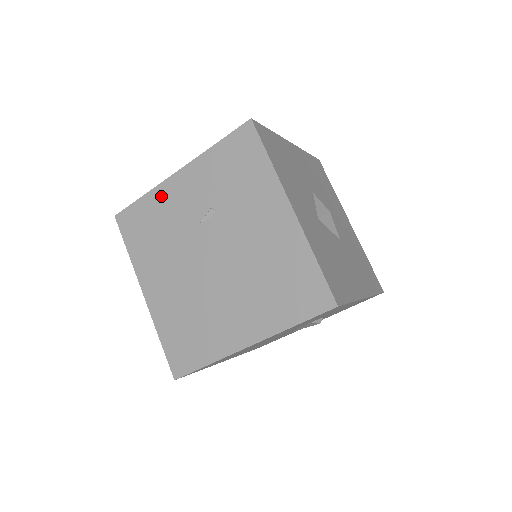
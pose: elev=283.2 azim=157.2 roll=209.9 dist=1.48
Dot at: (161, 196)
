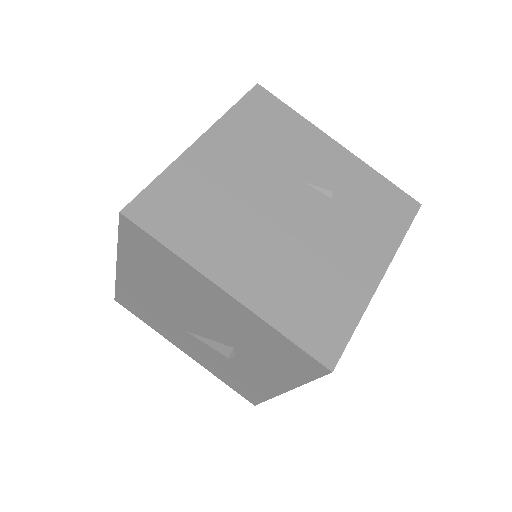
Dot at: (308, 133)
